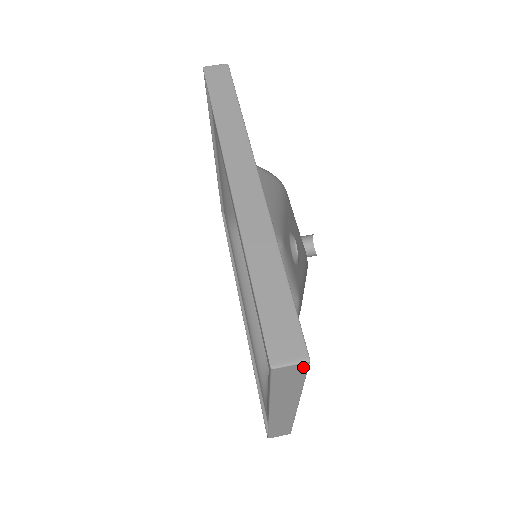
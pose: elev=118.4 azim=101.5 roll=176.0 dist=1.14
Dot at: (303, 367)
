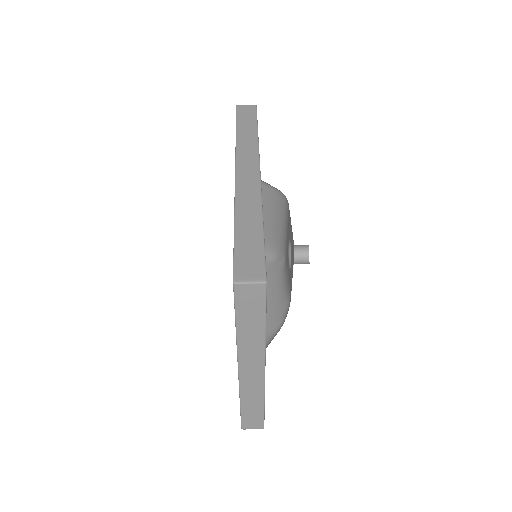
Dot at: (261, 291)
